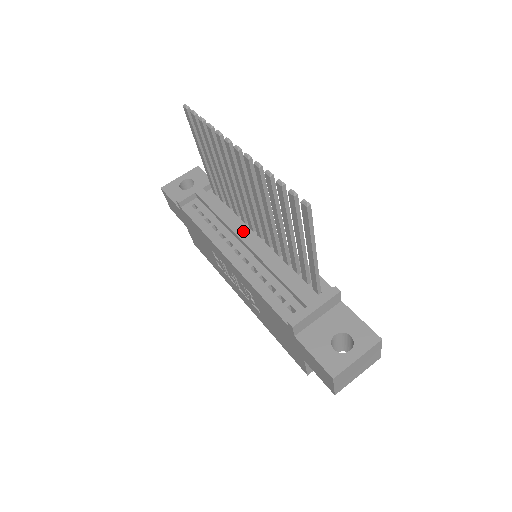
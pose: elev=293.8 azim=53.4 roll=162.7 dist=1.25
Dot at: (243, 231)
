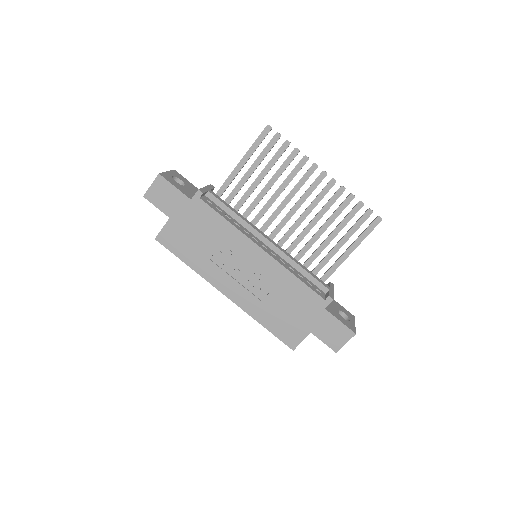
Dot at: (263, 233)
